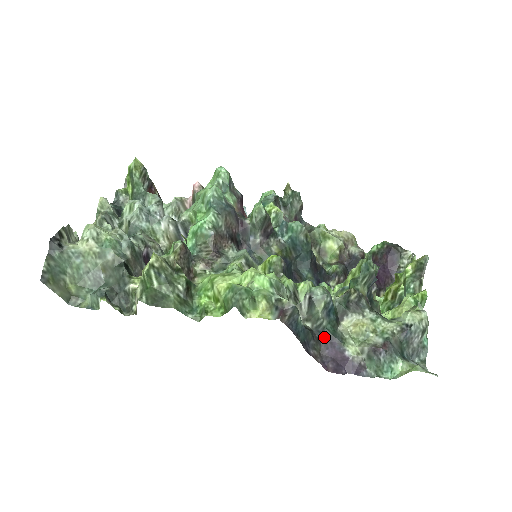
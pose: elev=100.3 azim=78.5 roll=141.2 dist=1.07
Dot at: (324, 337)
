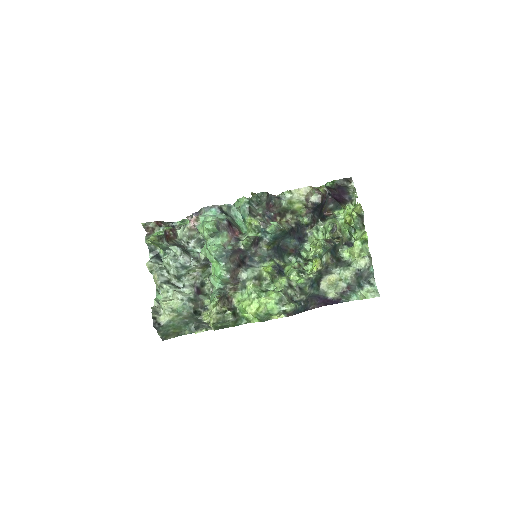
Dot at: (314, 297)
